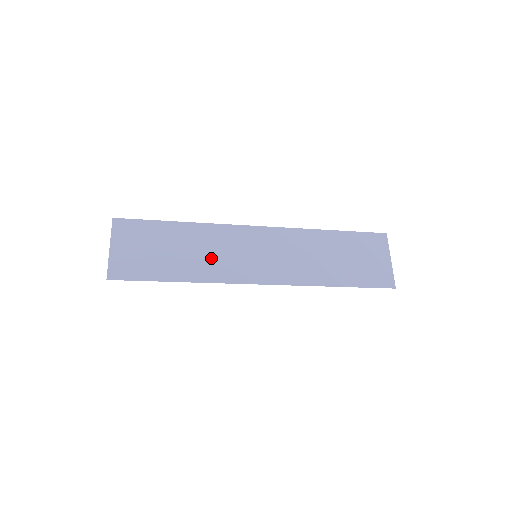
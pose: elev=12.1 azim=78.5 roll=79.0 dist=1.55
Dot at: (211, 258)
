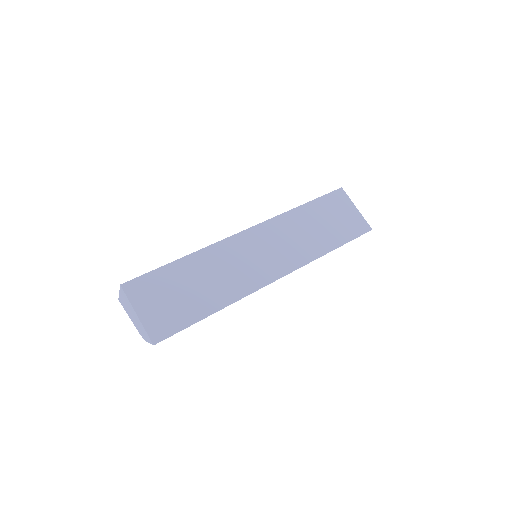
Dot at: (228, 277)
